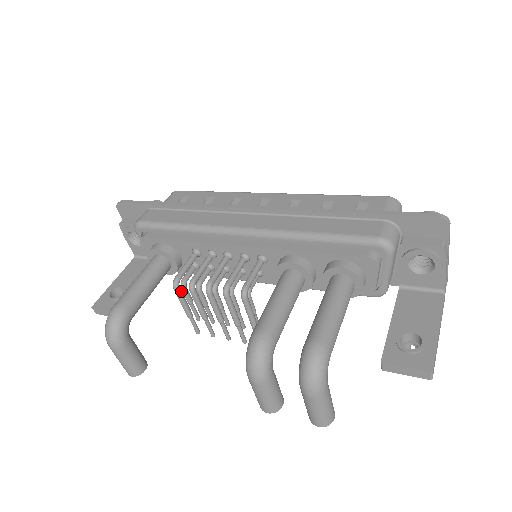
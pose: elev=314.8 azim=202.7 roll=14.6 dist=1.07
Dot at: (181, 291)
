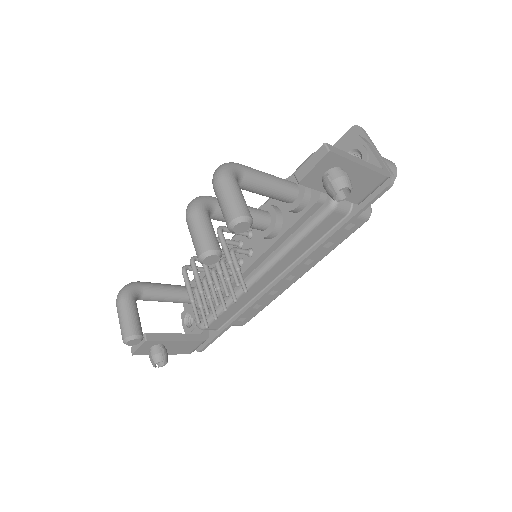
Dot at: (187, 274)
